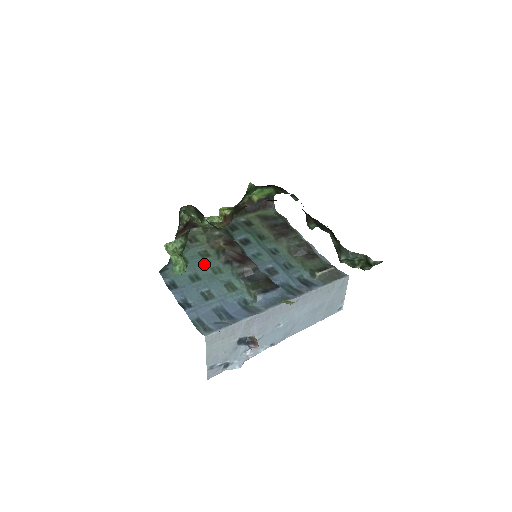
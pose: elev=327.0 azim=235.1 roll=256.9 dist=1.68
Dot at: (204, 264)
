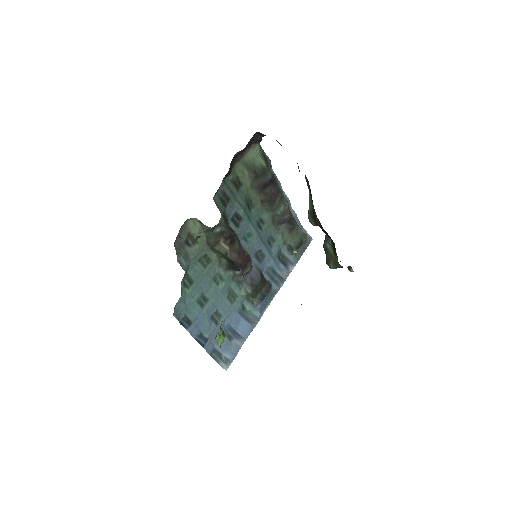
Dot at: (207, 276)
